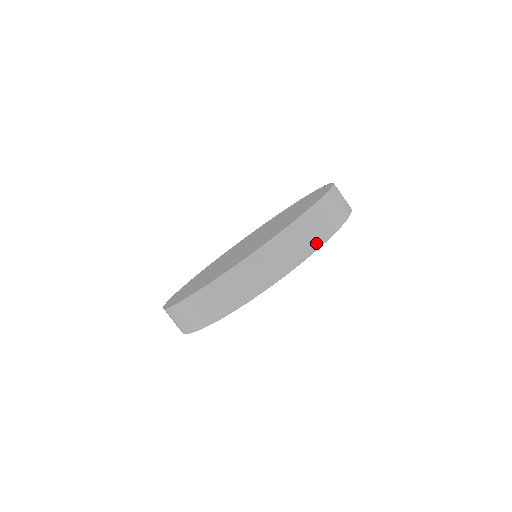
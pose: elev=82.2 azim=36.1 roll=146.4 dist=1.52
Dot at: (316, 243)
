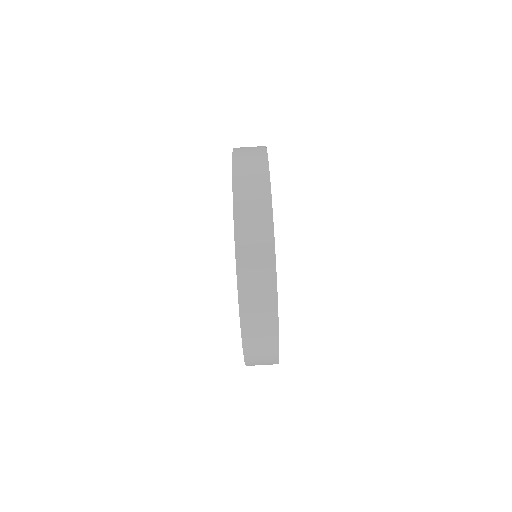
Dot at: (261, 151)
